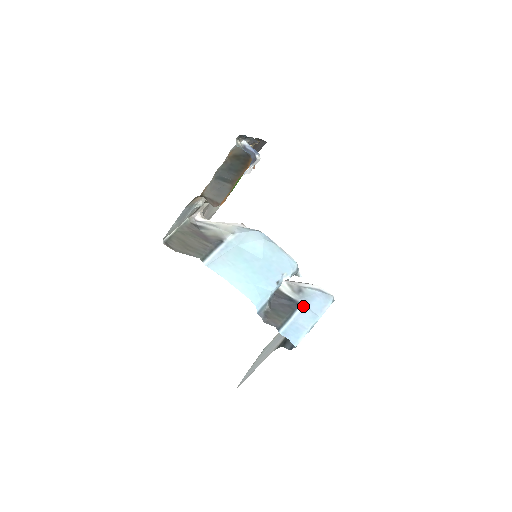
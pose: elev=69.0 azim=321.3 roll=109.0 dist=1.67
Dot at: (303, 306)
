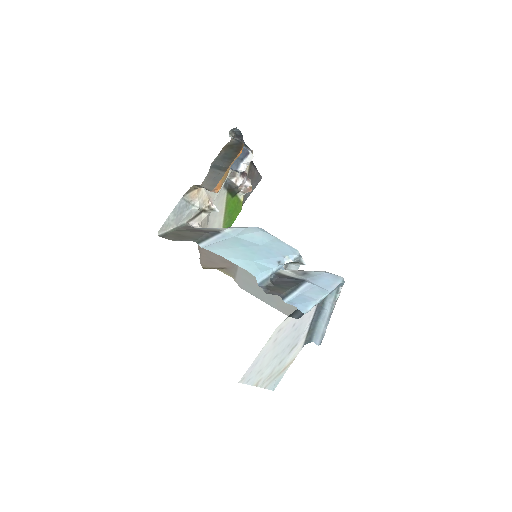
Dot at: (309, 282)
